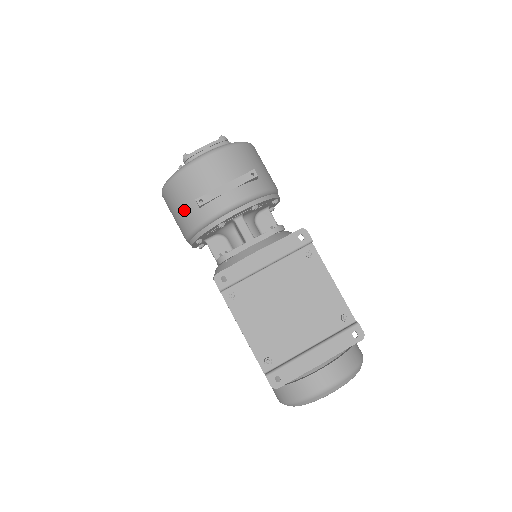
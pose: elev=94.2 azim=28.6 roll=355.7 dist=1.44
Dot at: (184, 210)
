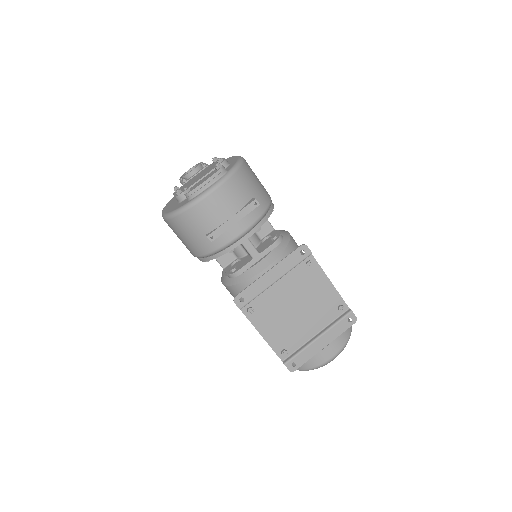
Dot at: (193, 240)
